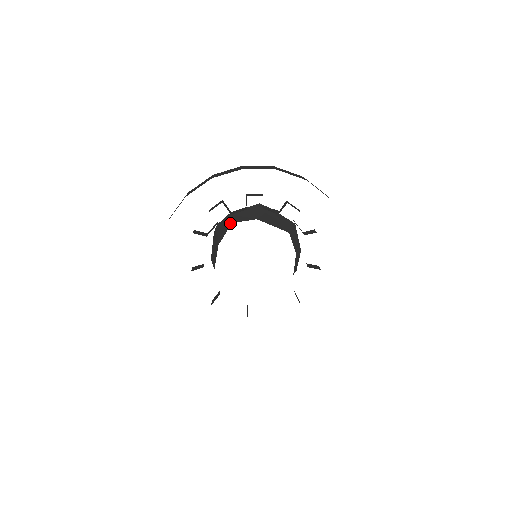
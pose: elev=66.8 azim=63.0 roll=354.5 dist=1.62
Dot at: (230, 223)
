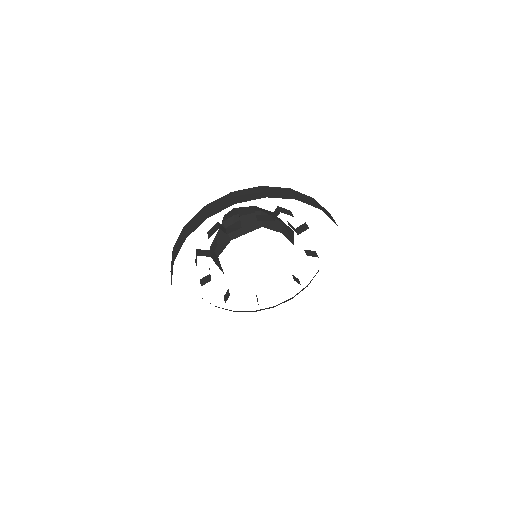
Dot at: (217, 257)
